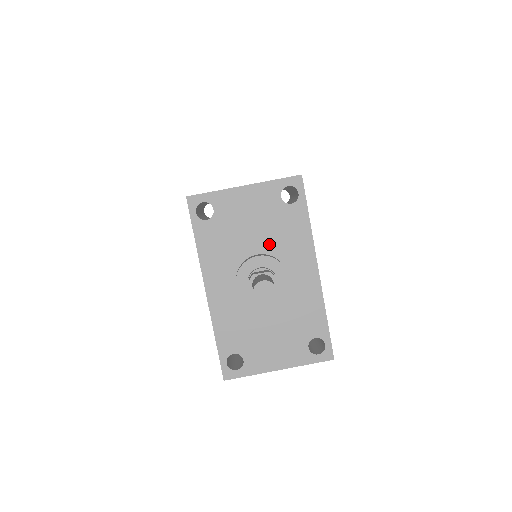
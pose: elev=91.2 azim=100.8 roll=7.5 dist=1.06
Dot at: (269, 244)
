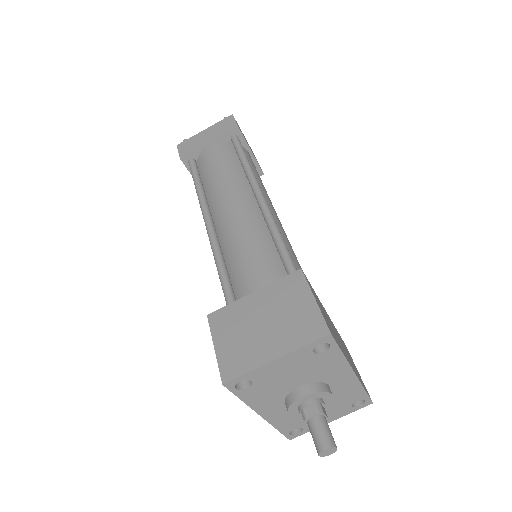
Dot at: (309, 378)
